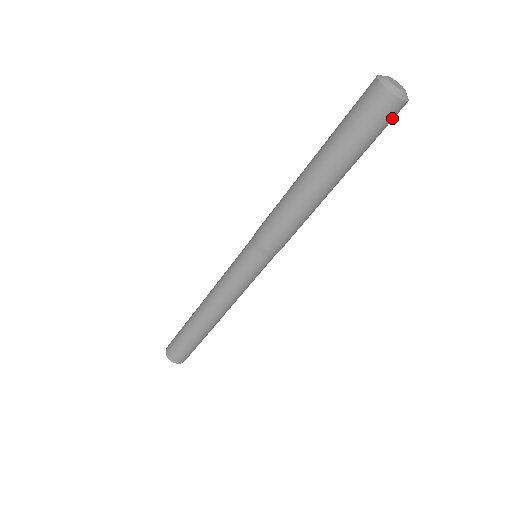
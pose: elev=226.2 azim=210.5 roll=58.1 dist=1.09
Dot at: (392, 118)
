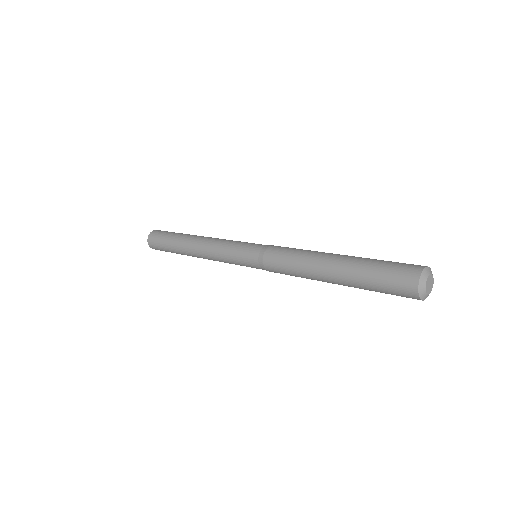
Dot at: occluded
